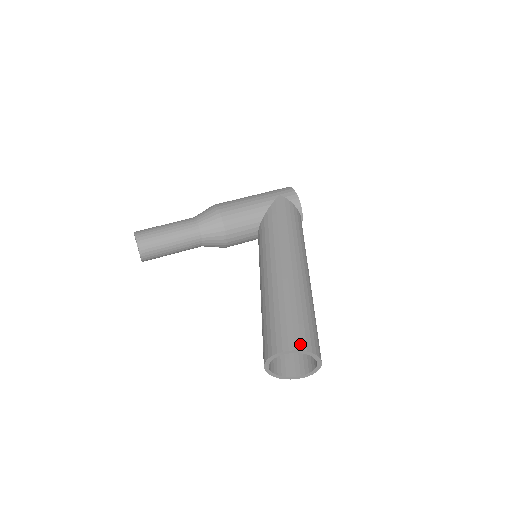
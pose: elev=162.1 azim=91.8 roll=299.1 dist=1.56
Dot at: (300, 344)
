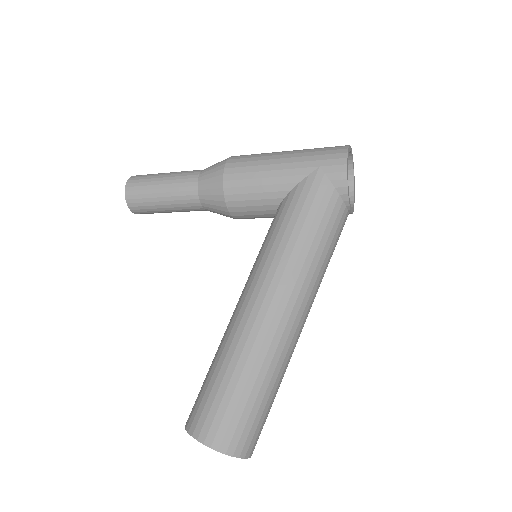
Dot at: (213, 439)
